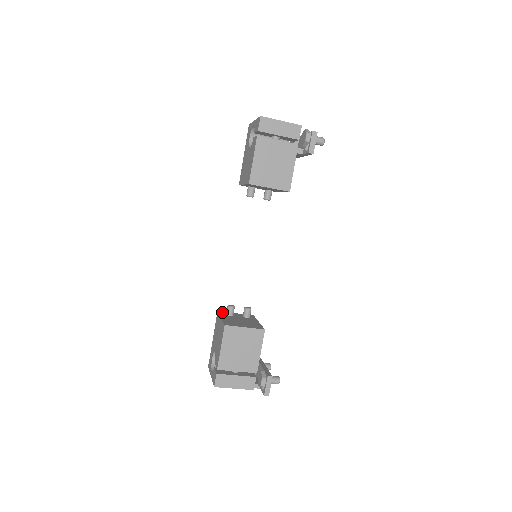
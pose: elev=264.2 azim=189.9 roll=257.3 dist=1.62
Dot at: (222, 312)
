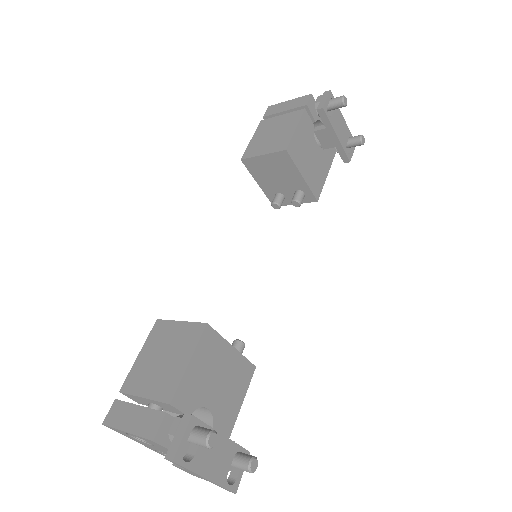
Dot at: occluded
